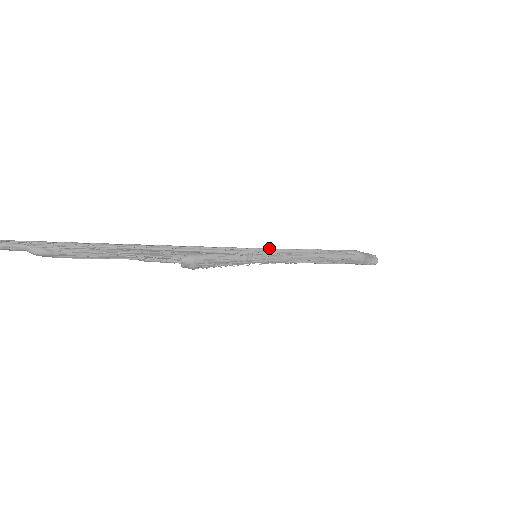
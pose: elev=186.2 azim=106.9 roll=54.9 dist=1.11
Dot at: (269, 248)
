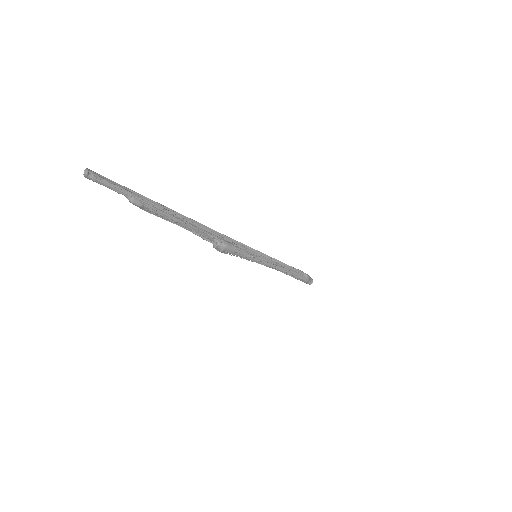
Dot at: (266, 255)
